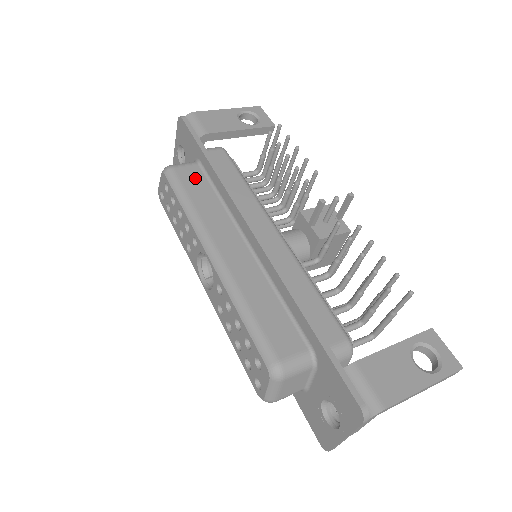
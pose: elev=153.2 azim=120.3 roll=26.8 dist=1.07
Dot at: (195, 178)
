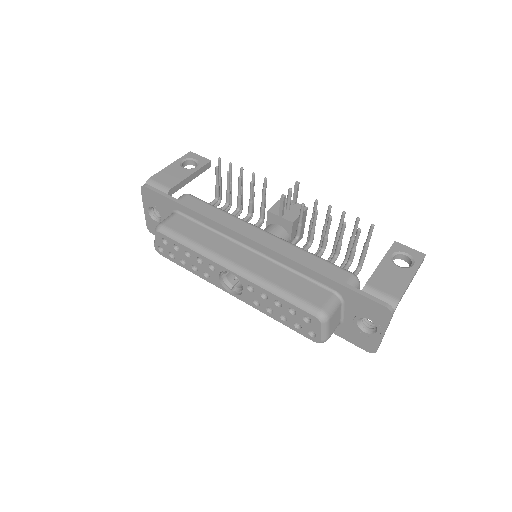
Dot at: (183, 224)
